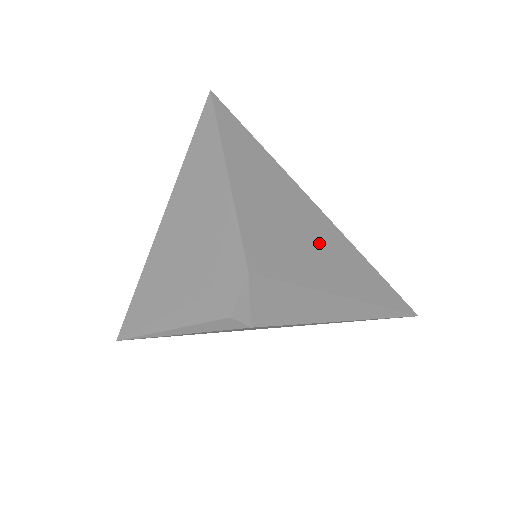
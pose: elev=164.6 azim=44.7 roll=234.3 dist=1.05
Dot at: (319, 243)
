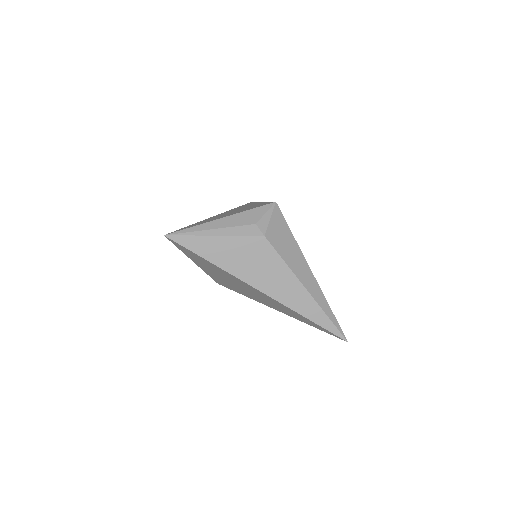
Dot at: occluded
